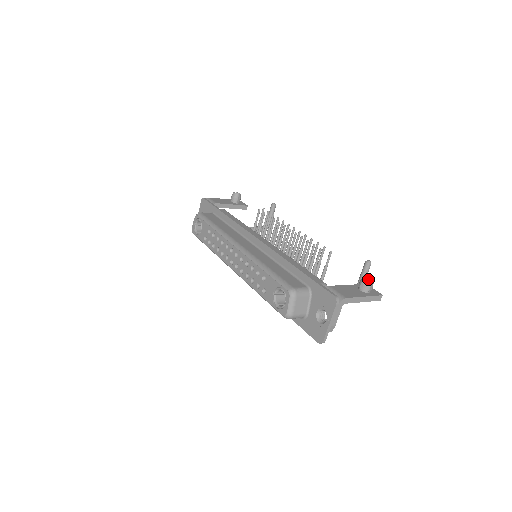
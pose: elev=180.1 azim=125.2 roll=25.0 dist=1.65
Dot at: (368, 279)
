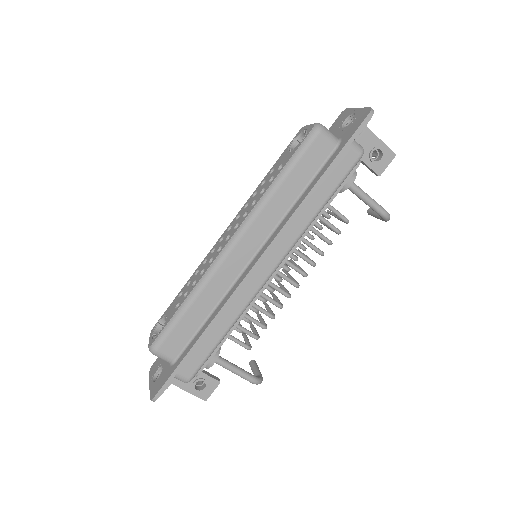
Dot at: occluded
